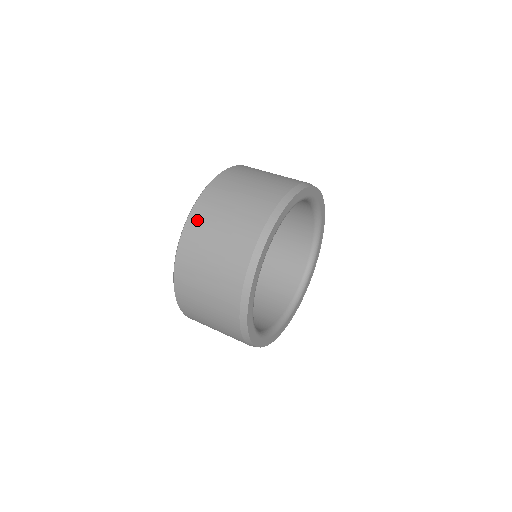
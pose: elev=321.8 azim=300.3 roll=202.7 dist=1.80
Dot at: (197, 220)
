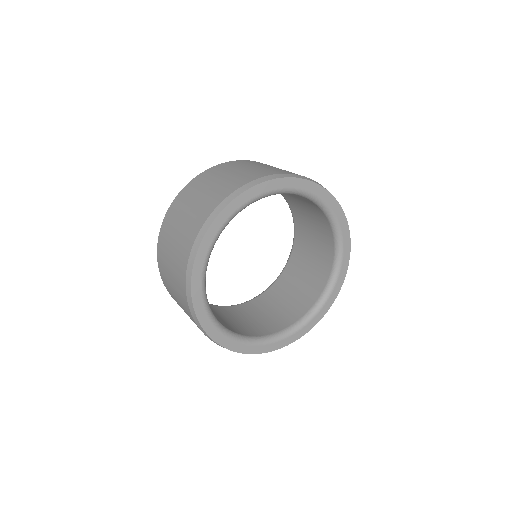
Dot at: (225, 165)
